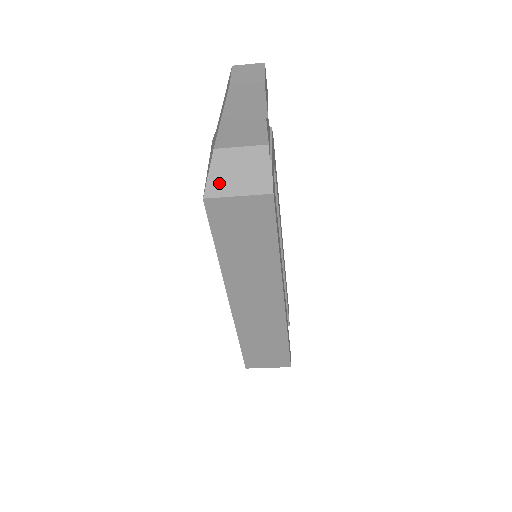
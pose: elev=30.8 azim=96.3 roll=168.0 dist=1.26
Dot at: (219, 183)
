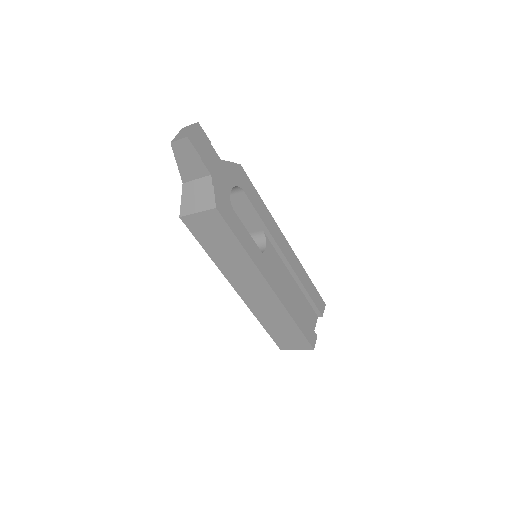
Dot at: (187, 205)
